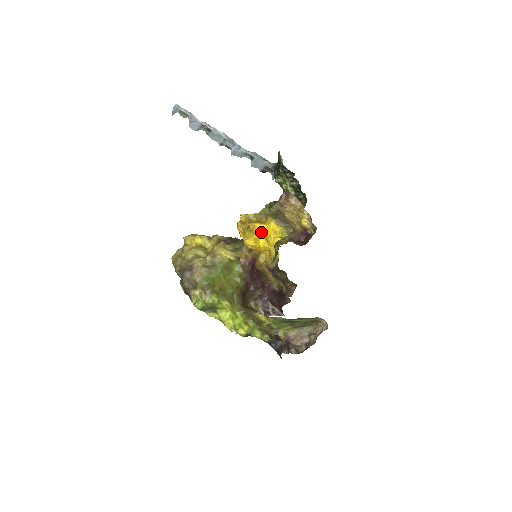
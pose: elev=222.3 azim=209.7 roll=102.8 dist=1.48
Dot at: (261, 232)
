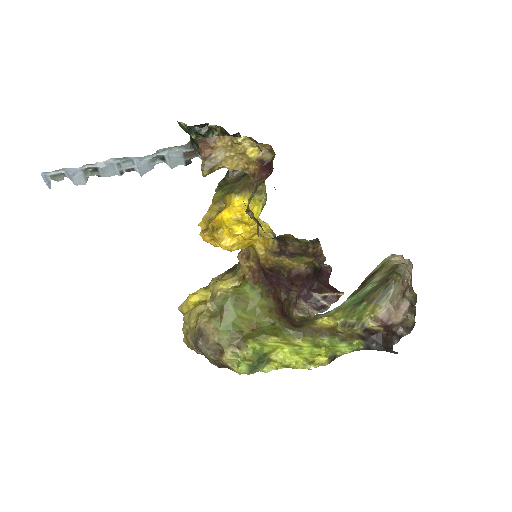
Dot at: (228, 219)
